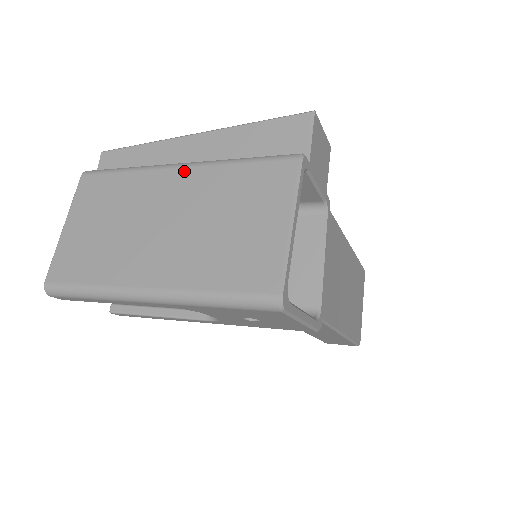
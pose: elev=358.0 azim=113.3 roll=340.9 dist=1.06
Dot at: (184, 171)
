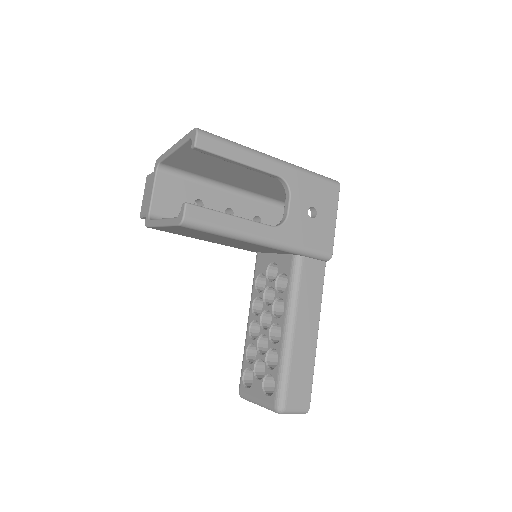
Dot at: occluded
